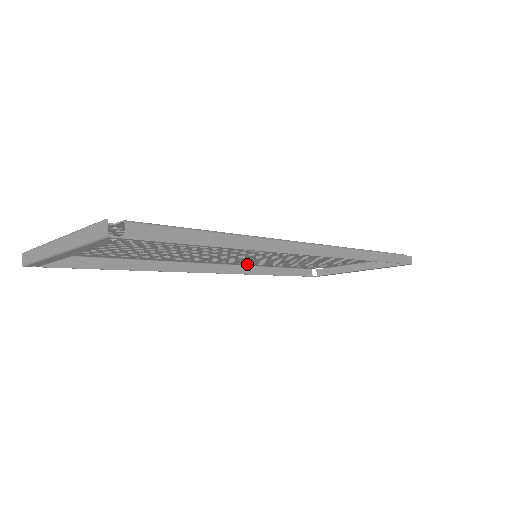
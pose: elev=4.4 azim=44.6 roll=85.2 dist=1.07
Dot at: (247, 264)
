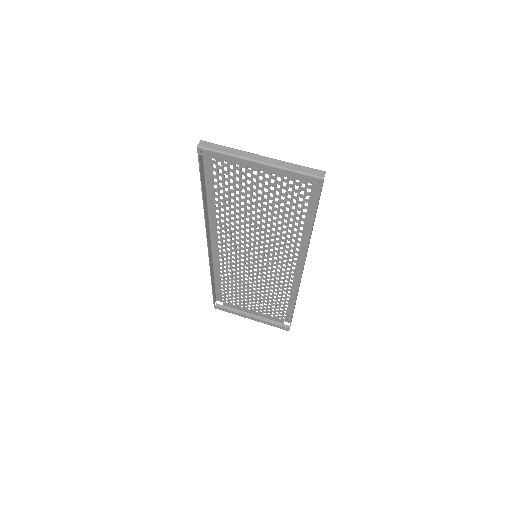
Dot at: (217, 261)
